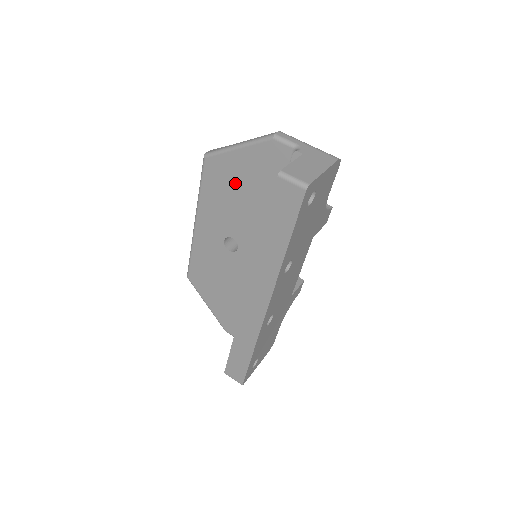
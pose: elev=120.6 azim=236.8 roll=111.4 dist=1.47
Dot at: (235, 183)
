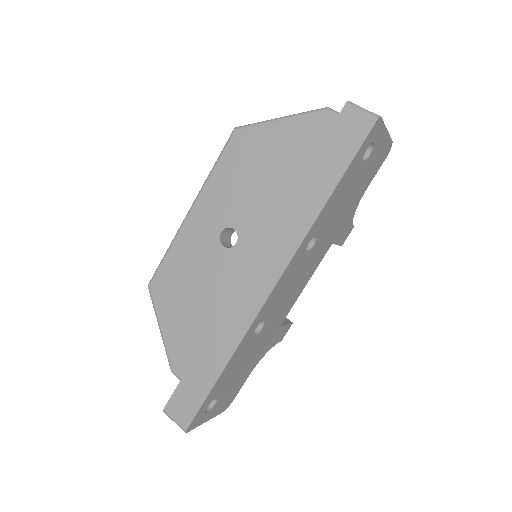
Dot at: (262, 159)
